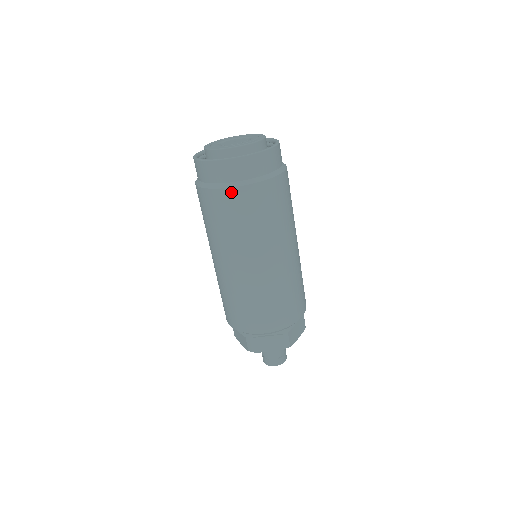
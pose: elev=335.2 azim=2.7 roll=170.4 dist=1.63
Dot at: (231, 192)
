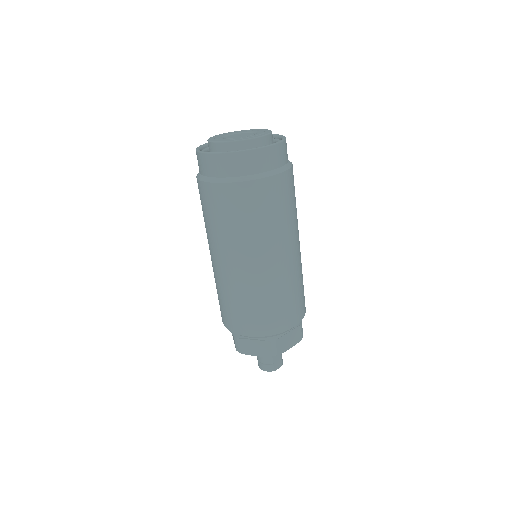
Dot at: (272, 180)
